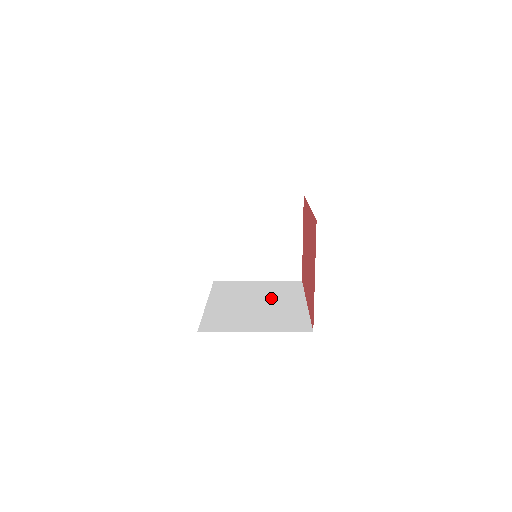
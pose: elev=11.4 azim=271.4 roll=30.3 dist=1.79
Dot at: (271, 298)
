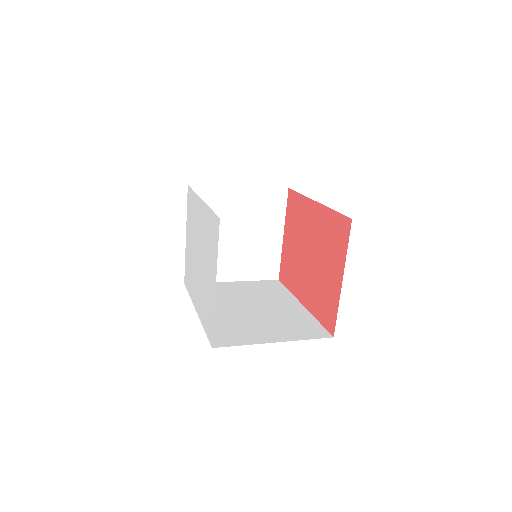
Dot at: (263, 301)
